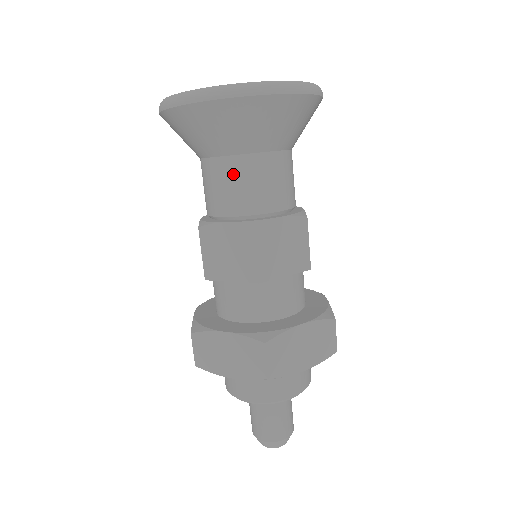
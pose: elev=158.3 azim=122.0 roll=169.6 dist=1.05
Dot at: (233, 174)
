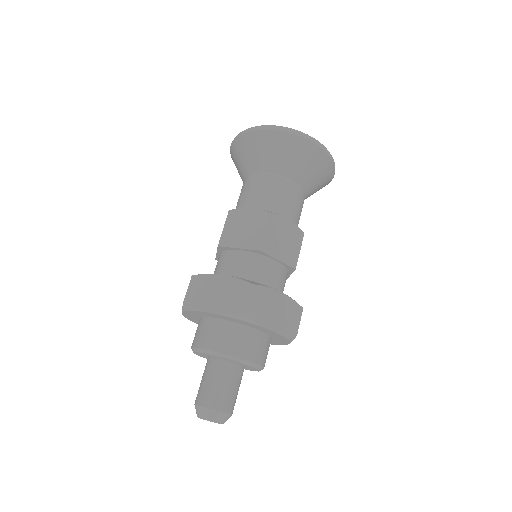
Dot at: (267, 183)
